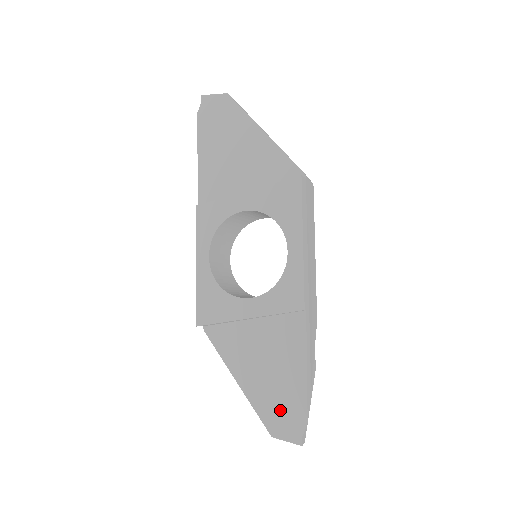
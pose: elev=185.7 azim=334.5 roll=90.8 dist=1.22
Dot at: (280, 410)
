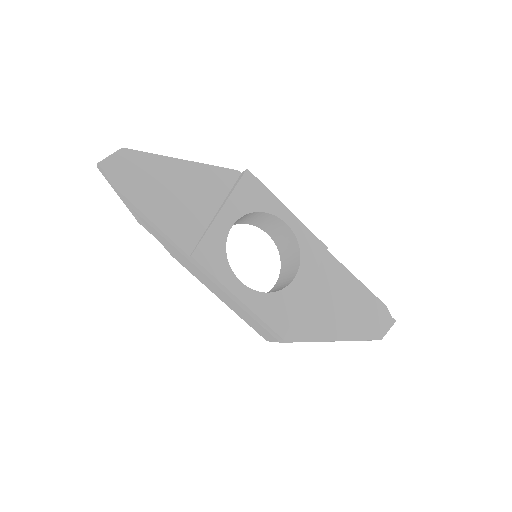
Dot at: (370, 320)
